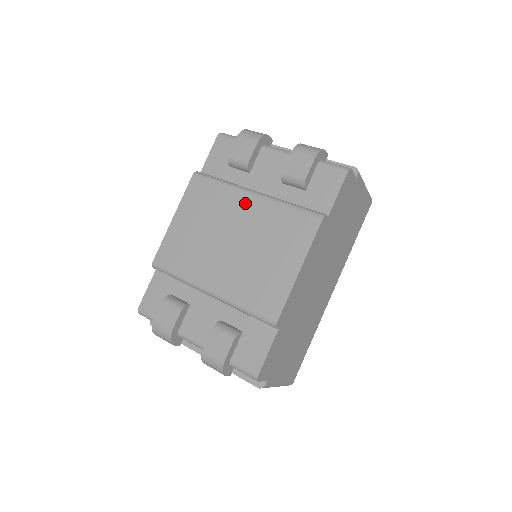
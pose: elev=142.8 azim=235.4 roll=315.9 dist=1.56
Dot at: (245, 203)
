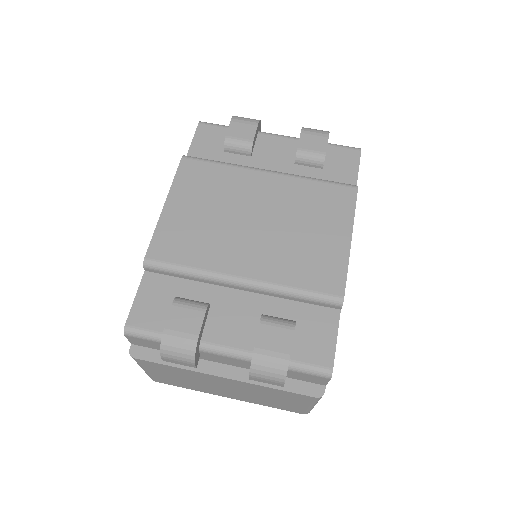
Dot at: (262, 181)
